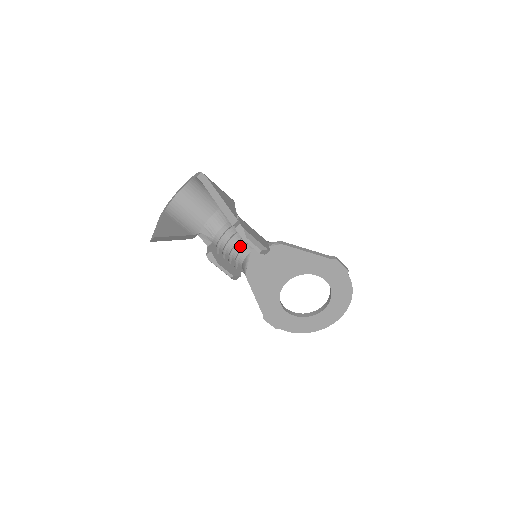
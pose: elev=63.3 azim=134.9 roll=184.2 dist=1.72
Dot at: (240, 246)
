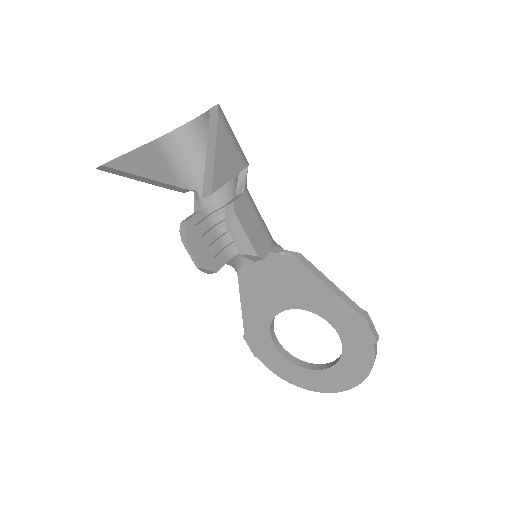
Dot at: occluded
